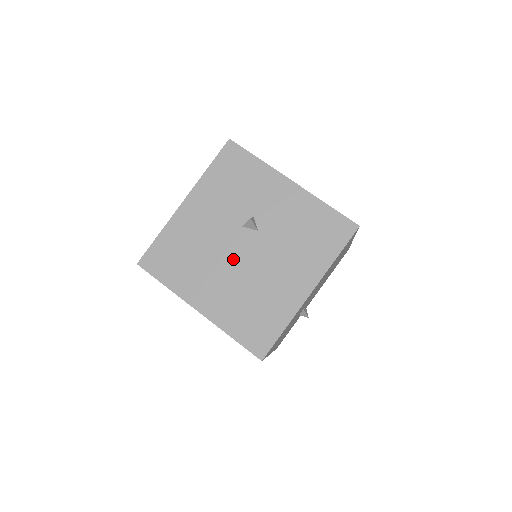
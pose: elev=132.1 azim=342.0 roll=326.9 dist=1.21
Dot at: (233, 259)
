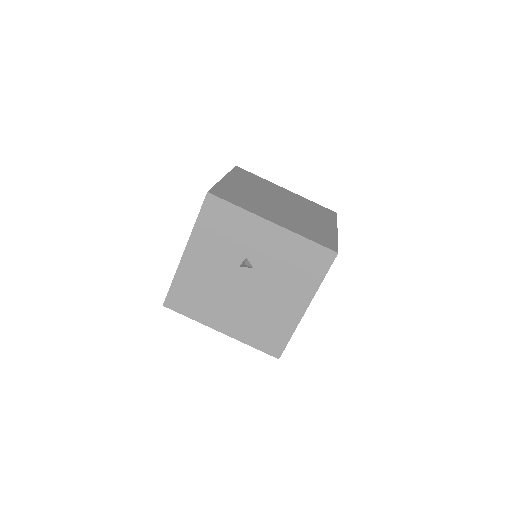
Dot at: (238, 292)
